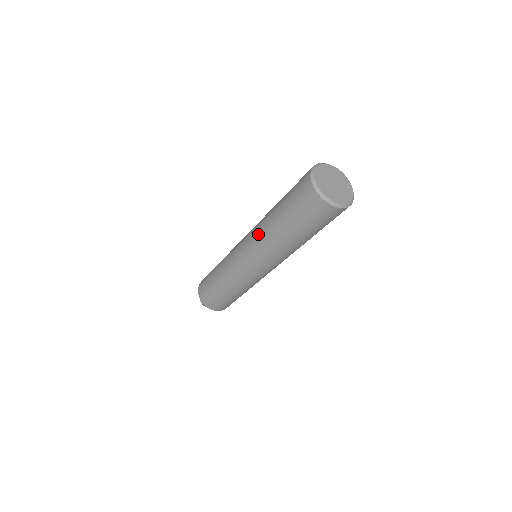
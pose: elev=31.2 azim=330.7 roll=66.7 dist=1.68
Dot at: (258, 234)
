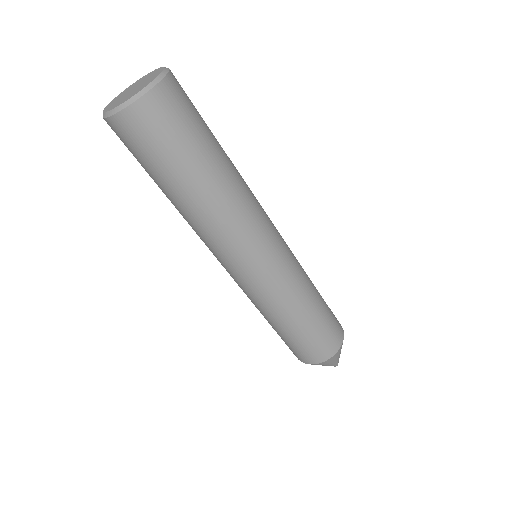
Dot at: occluded
